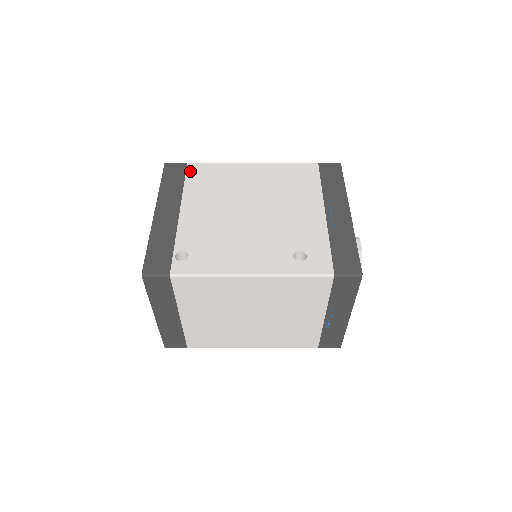
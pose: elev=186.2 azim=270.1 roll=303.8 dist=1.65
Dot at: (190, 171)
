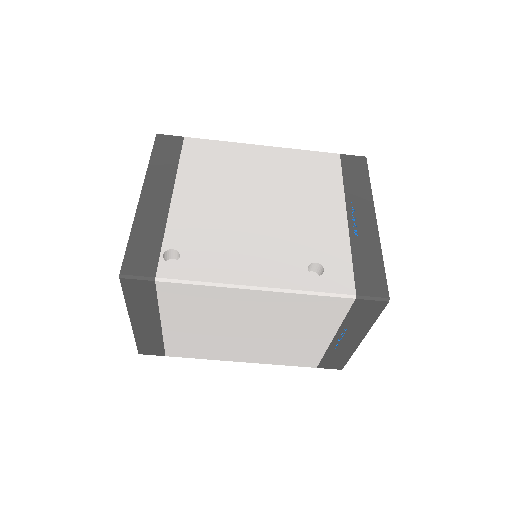
Dot at: (187, 147)
